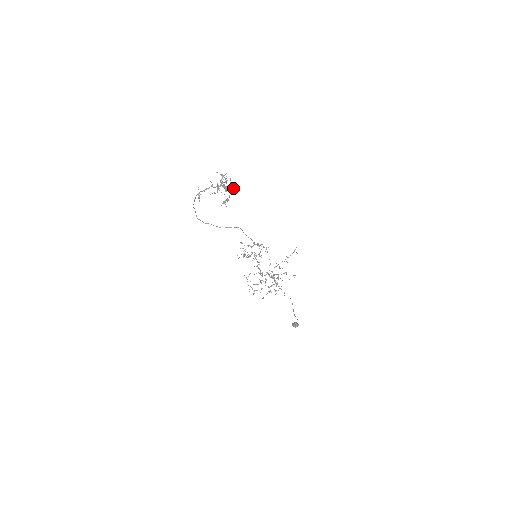
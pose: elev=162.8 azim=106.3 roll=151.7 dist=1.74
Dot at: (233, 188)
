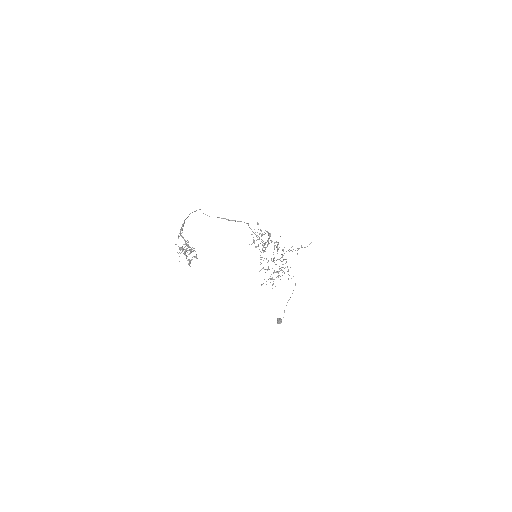
Dot at: (194, 256)
